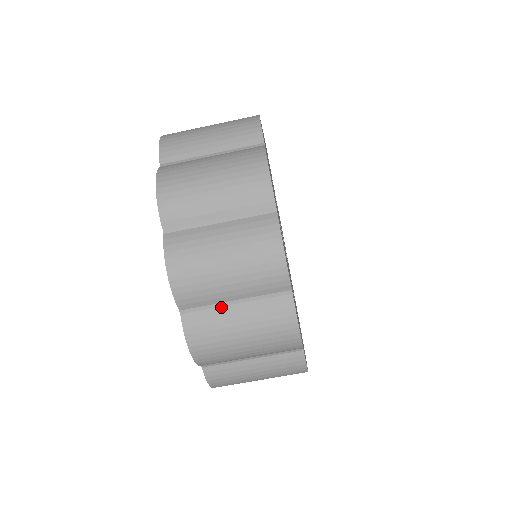
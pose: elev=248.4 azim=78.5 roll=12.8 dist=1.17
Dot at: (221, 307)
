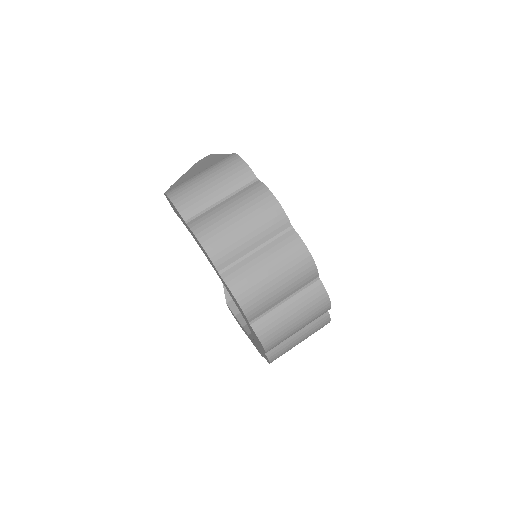
Dot at: (276, 308)
